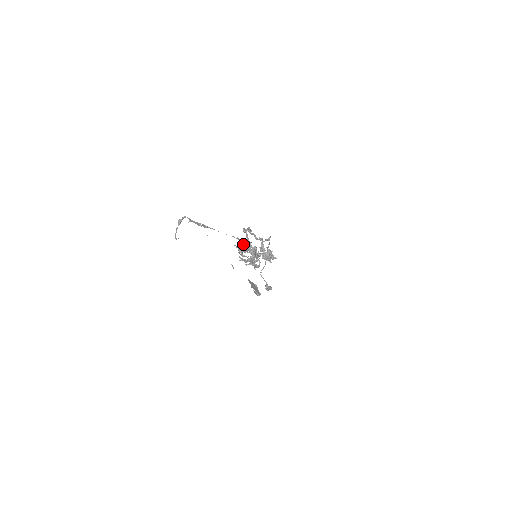
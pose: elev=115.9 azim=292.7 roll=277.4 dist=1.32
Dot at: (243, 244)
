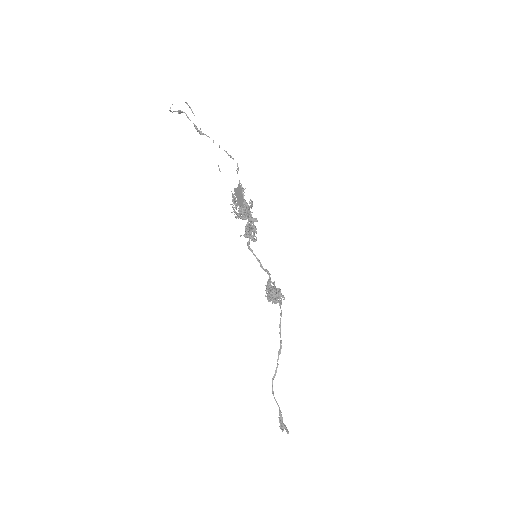
Dot at: (240, 209)
